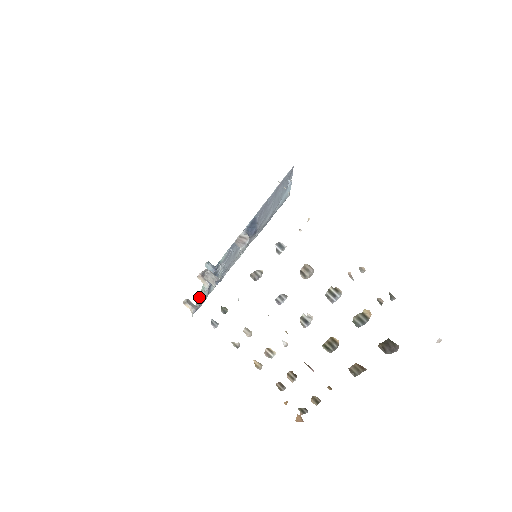
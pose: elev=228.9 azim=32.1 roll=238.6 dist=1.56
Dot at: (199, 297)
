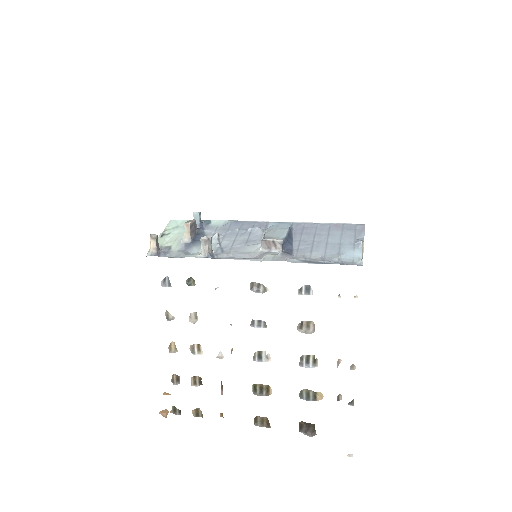
Dot at: (163, 236)
